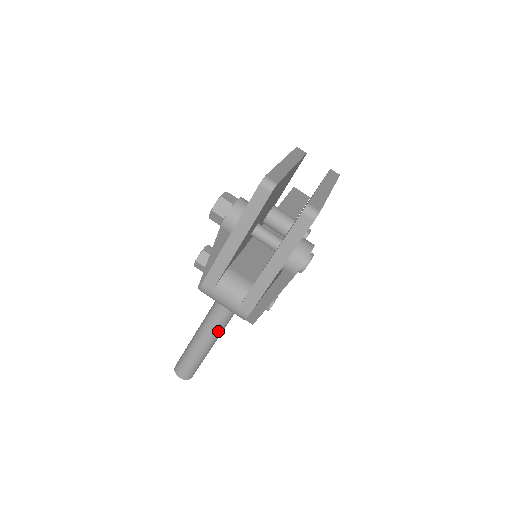
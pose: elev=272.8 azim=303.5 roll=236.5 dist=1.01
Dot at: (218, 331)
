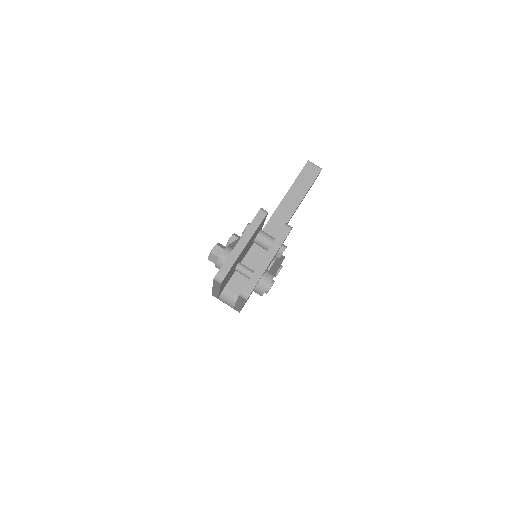
Dot at: occluded
